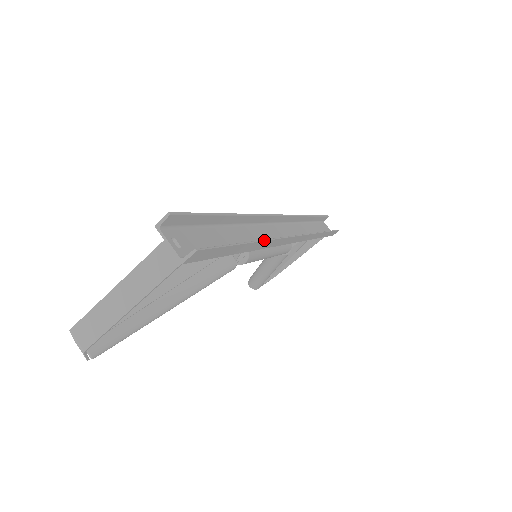
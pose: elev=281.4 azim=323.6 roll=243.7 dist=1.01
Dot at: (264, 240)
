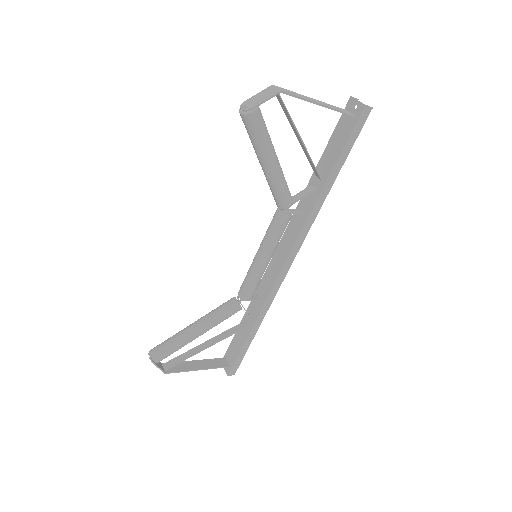
Dot at: occluded
